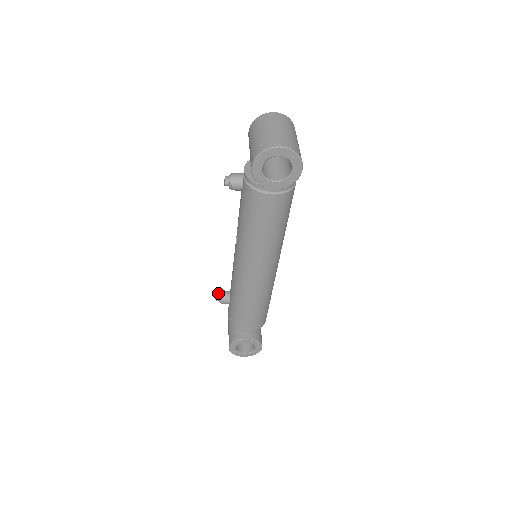
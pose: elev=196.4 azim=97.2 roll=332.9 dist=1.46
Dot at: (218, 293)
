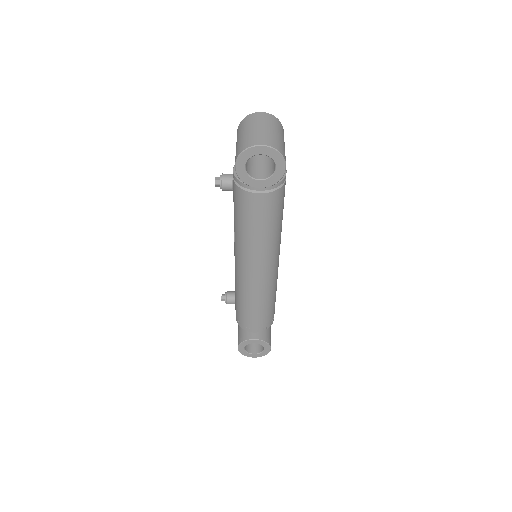
Dot at: (224, 294)
